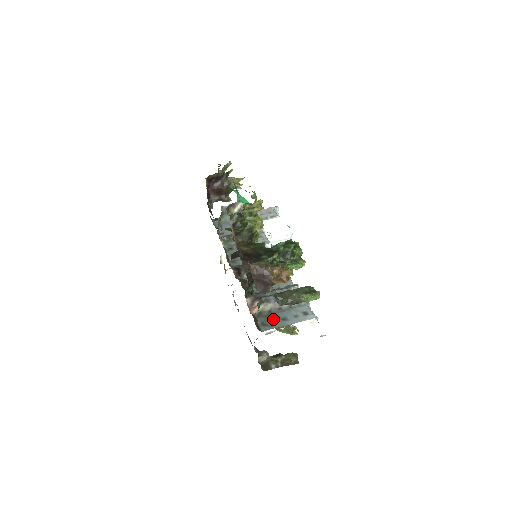
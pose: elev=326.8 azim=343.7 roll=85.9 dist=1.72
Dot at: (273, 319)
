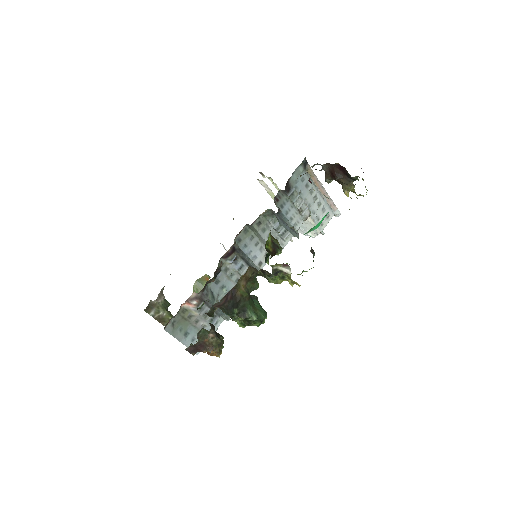
Dot at: (182, 327)
